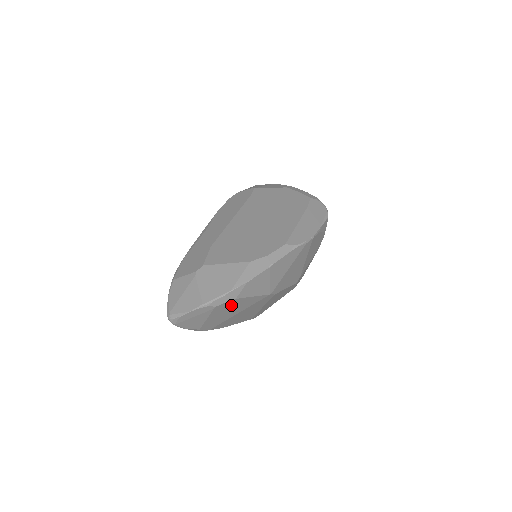
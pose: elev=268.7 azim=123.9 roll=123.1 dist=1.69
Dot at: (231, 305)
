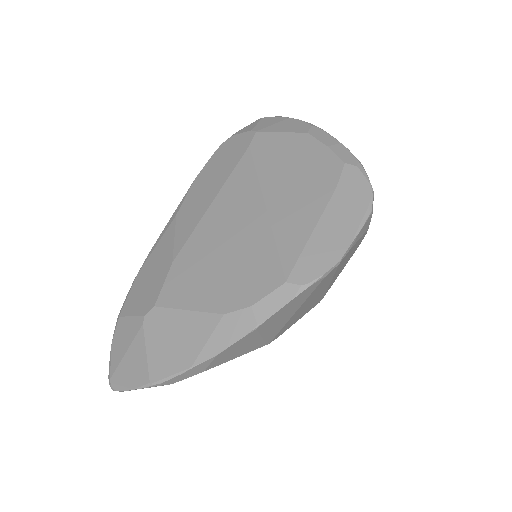
Dot at: occluded
